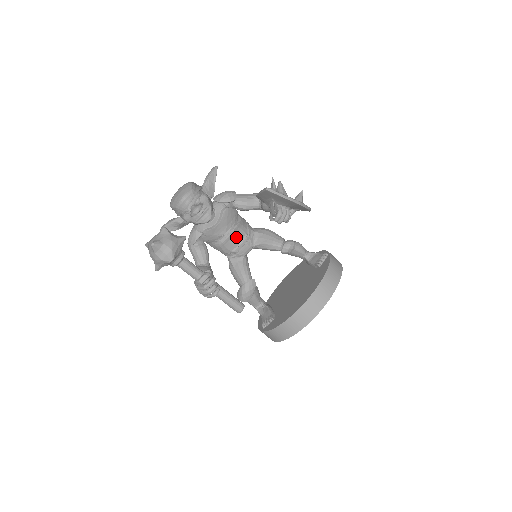
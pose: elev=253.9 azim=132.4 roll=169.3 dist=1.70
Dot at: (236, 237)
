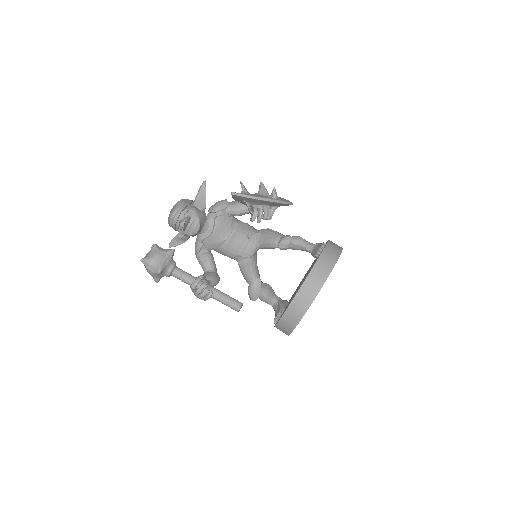
Dot at: (236, 241)
